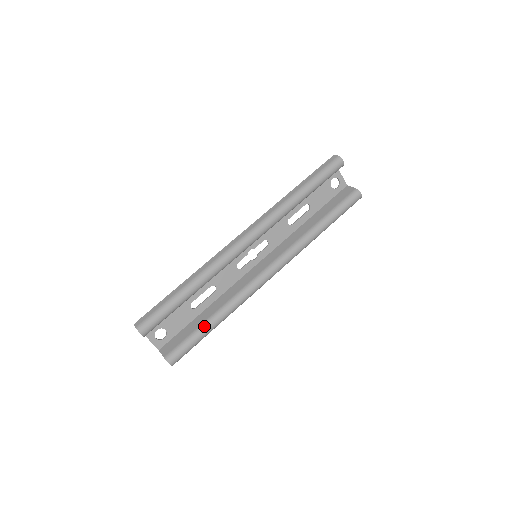
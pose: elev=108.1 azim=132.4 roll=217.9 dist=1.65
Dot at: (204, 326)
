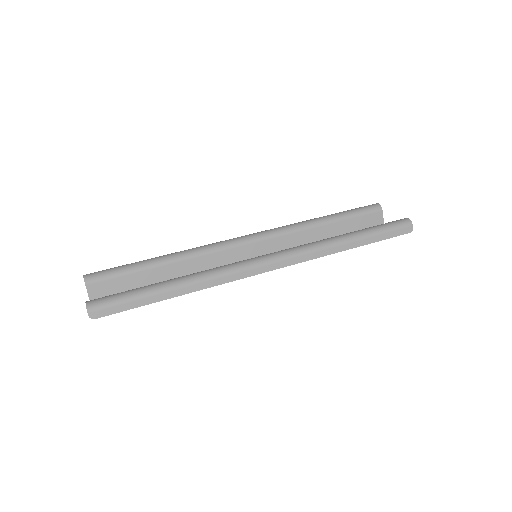
Dot at: (155, 284)
